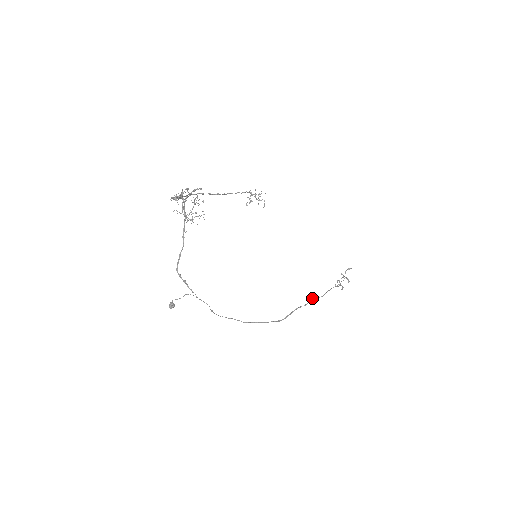
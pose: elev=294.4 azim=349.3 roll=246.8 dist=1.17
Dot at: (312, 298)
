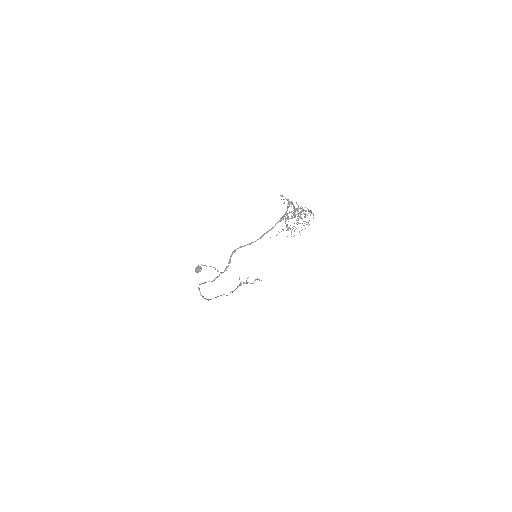
Dot at: occluded
